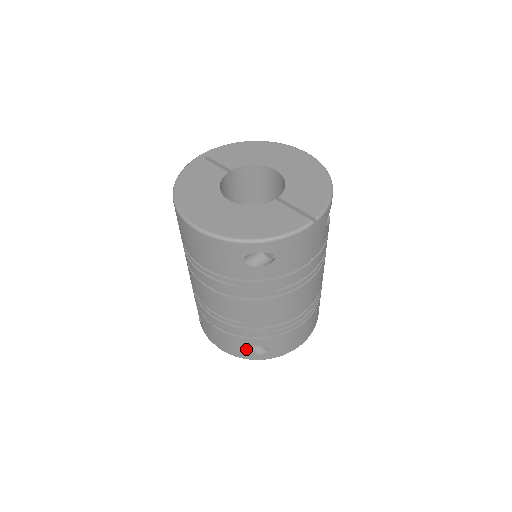
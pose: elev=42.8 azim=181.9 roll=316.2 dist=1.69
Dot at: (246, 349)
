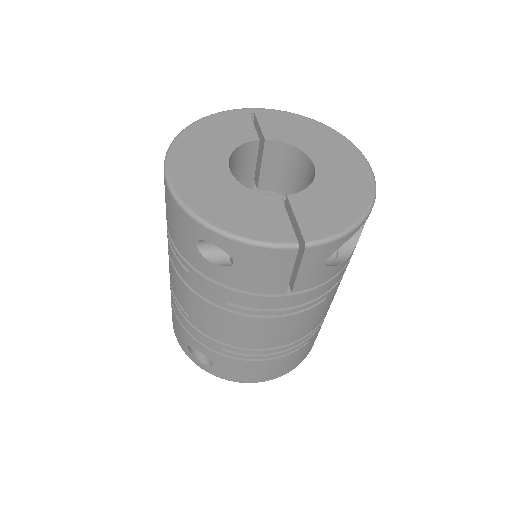
Dot at: (194, 348)
